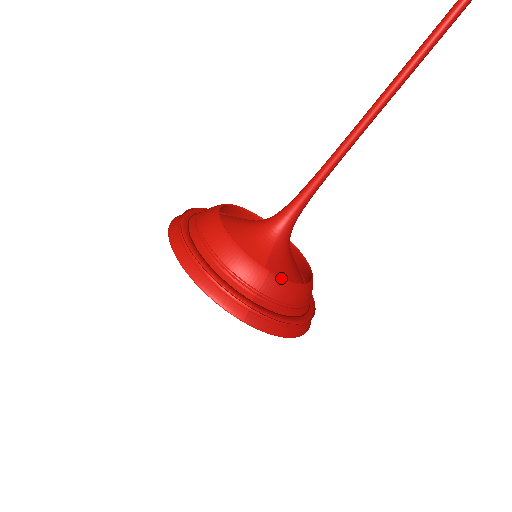
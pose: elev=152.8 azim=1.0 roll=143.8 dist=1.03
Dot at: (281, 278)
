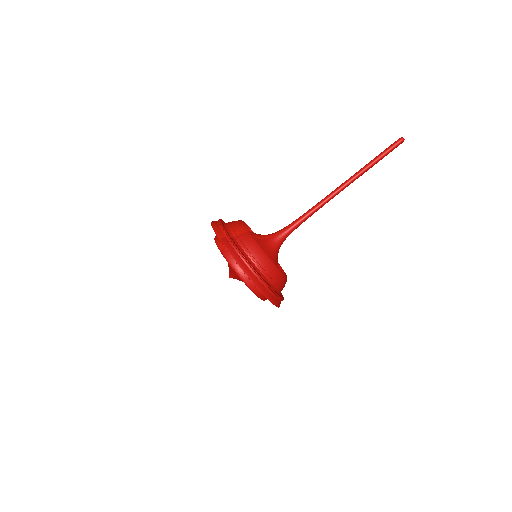
Dot at: (253, 238)
